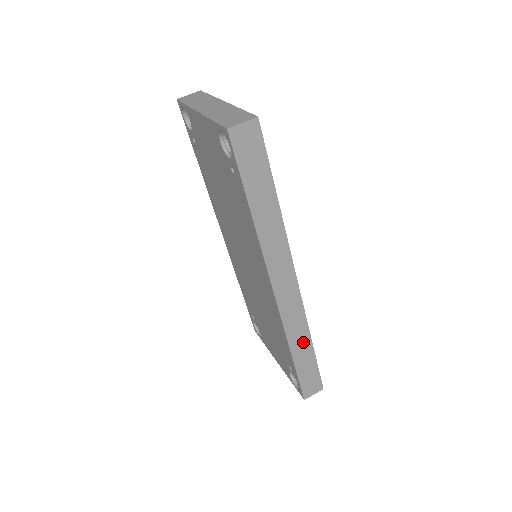
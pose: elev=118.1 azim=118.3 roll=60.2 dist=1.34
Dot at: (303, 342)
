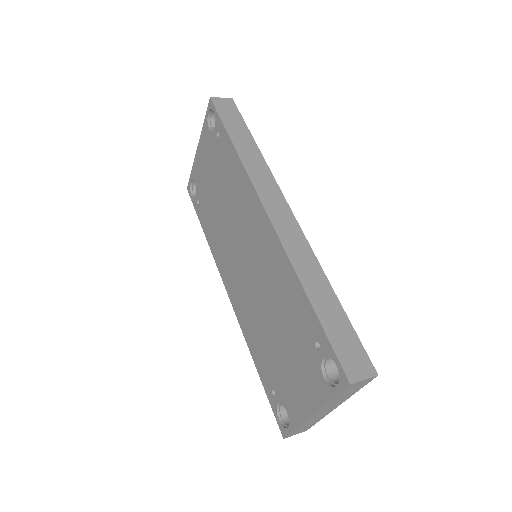
Dot at: (318, 281)
